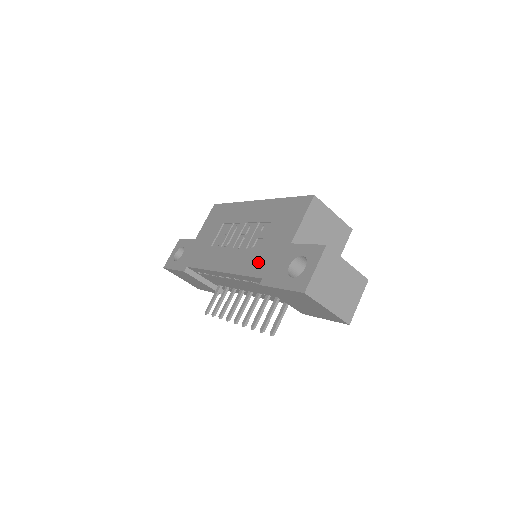
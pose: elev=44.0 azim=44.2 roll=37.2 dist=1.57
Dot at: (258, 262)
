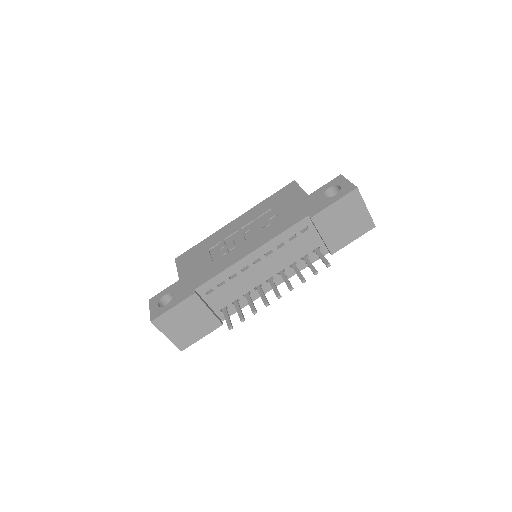
Dot at: (290, 218)
